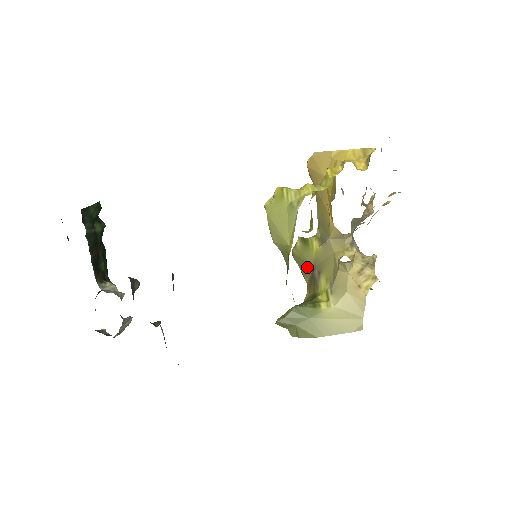
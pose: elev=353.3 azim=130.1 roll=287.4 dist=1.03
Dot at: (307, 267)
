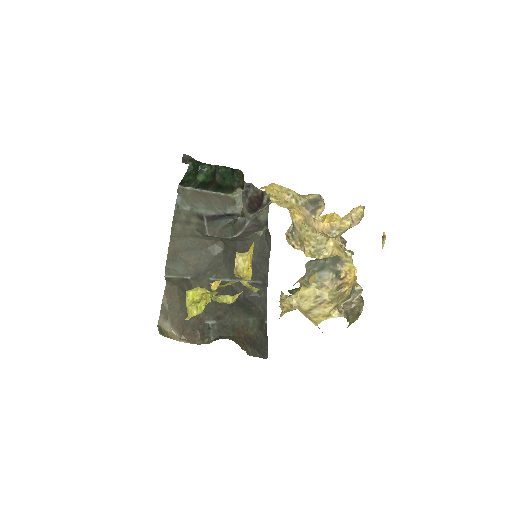
Dot at: occluded
